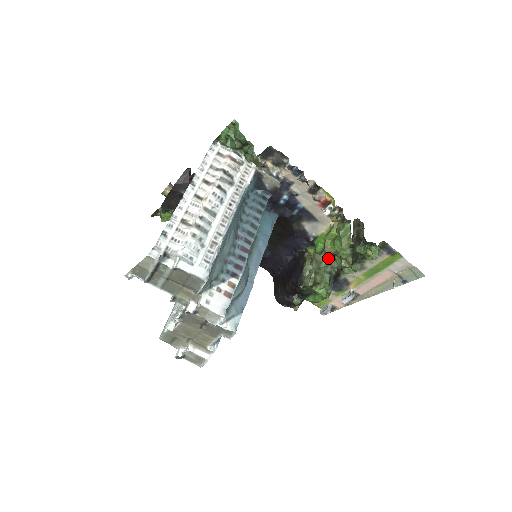
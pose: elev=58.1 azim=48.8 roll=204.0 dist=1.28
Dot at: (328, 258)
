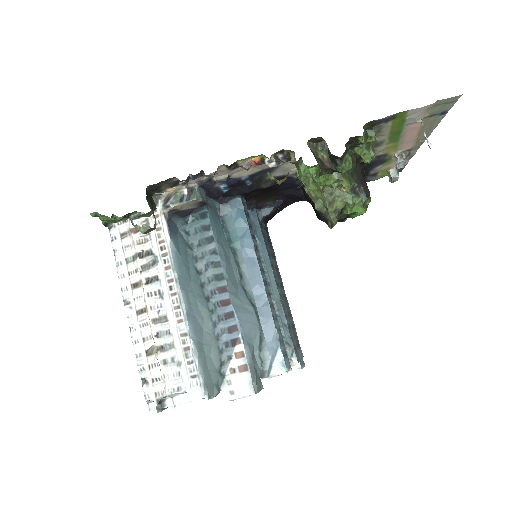
Dot at: occluded
